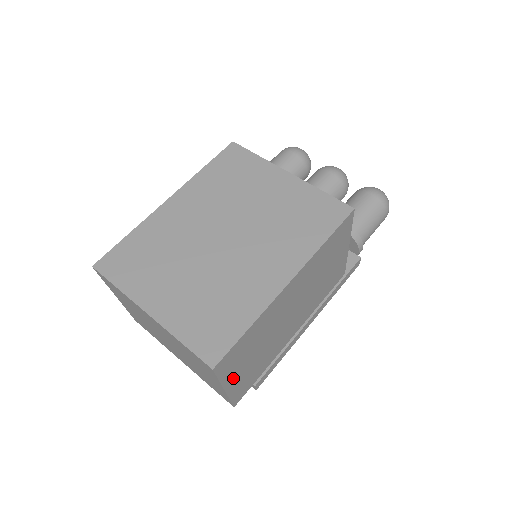
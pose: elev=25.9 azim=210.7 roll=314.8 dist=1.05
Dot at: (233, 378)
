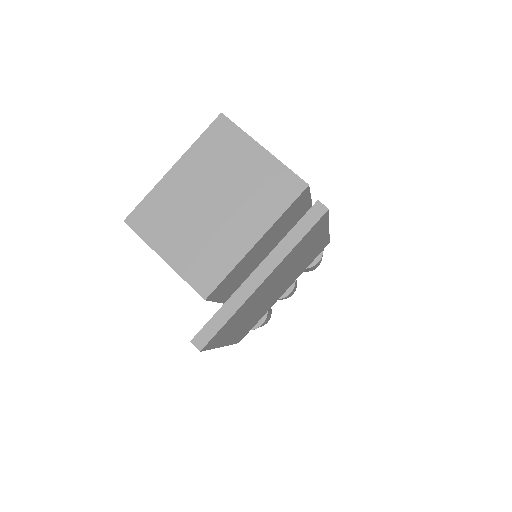
Dot at: occluded
